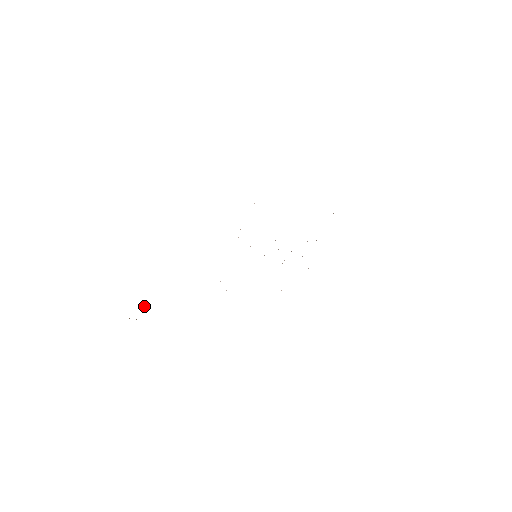
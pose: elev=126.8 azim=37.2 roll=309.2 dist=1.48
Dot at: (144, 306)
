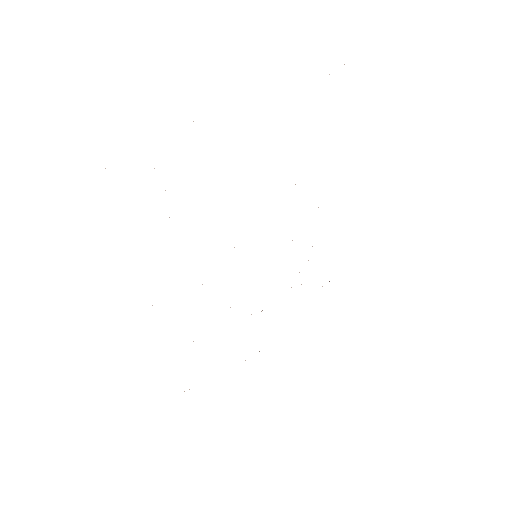
Dot at: occluded
